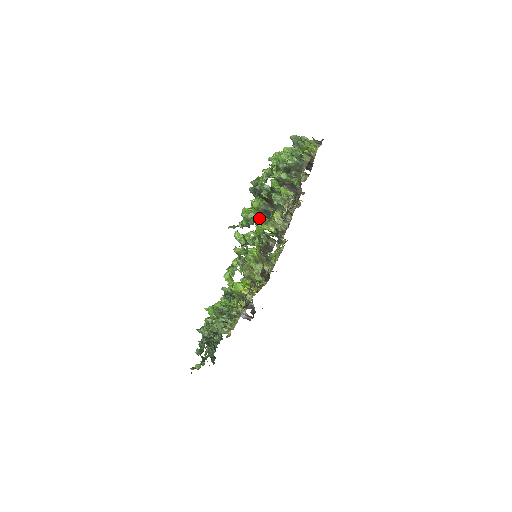
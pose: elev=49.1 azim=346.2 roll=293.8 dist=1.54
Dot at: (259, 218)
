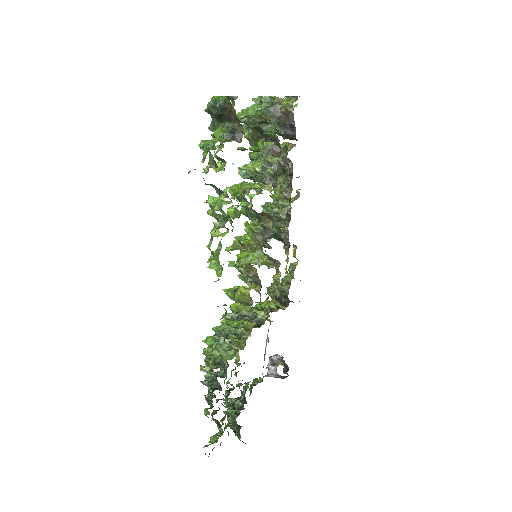
Dot at: occluded
